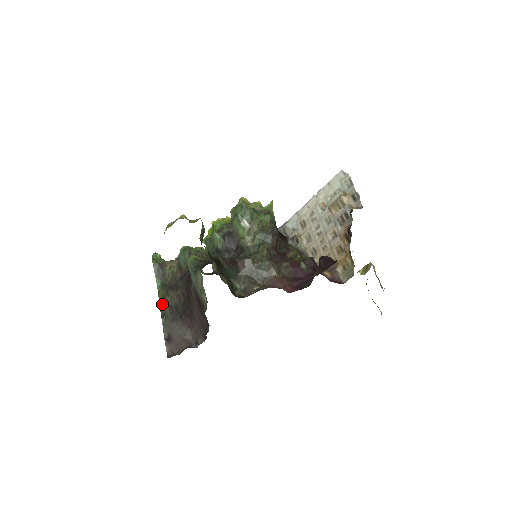
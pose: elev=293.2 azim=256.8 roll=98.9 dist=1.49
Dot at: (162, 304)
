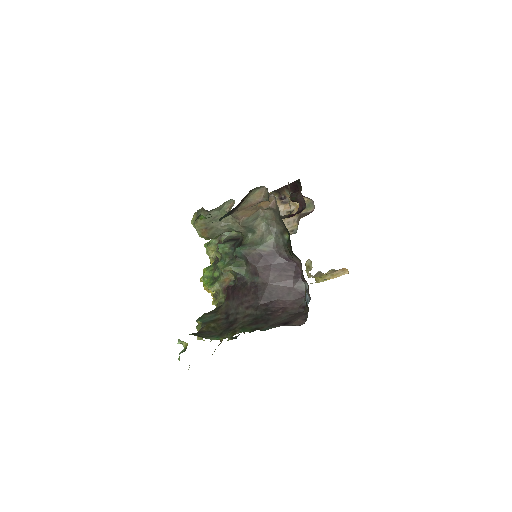
Dot at: (241, 330)
